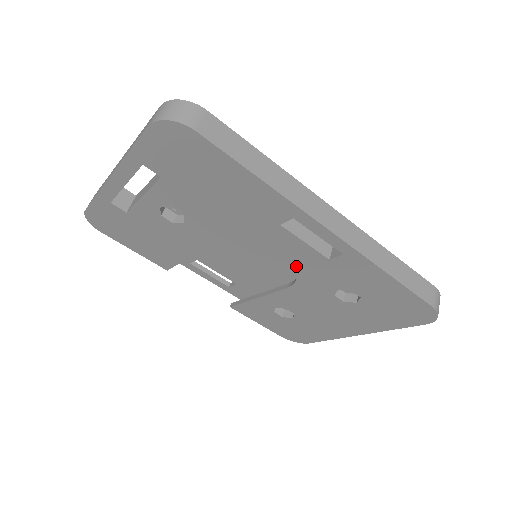
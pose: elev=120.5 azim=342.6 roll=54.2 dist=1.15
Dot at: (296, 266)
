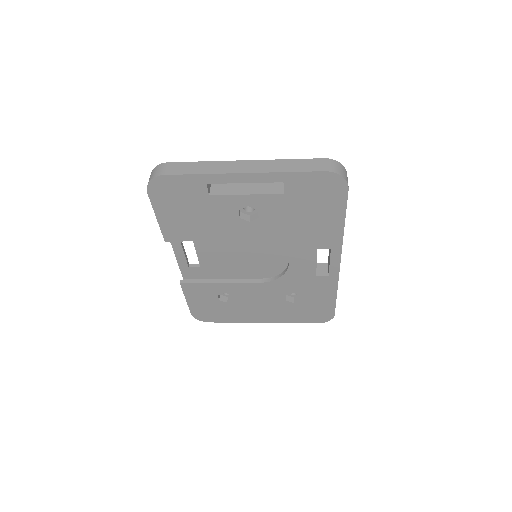
Dot at: (288, 272)
